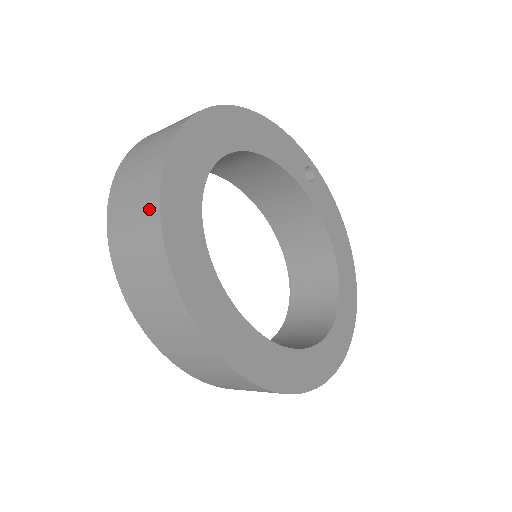
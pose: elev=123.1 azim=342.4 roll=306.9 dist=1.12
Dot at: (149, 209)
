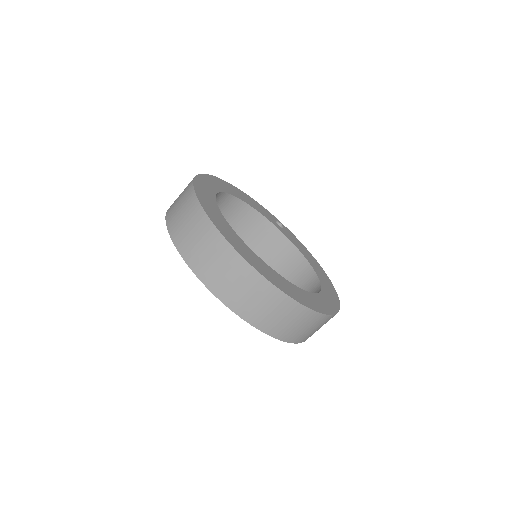
Dot at: (189, 195)
